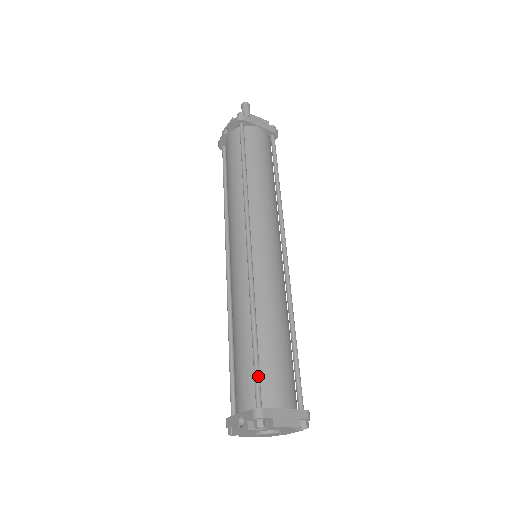
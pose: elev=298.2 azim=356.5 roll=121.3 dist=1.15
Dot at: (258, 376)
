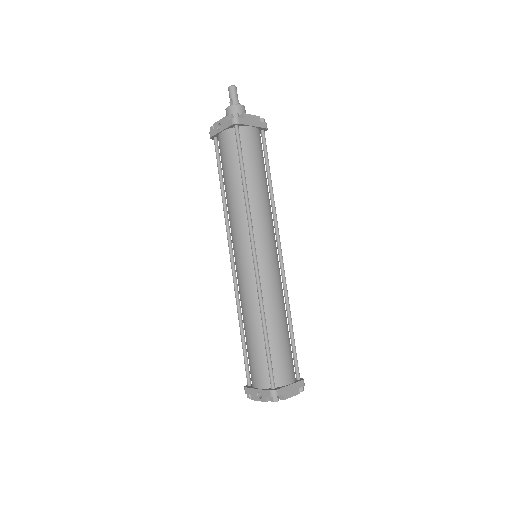
Dot at: (271, 366)
